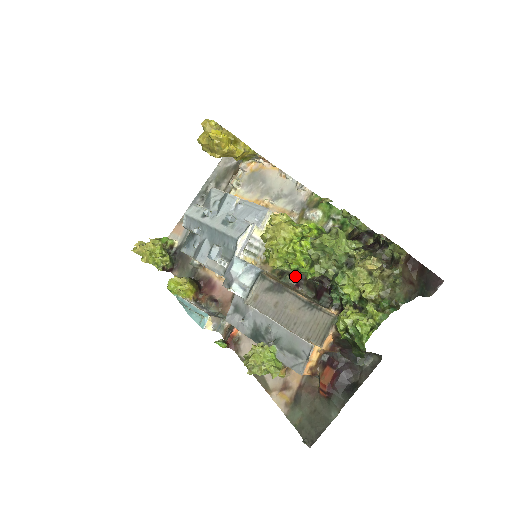
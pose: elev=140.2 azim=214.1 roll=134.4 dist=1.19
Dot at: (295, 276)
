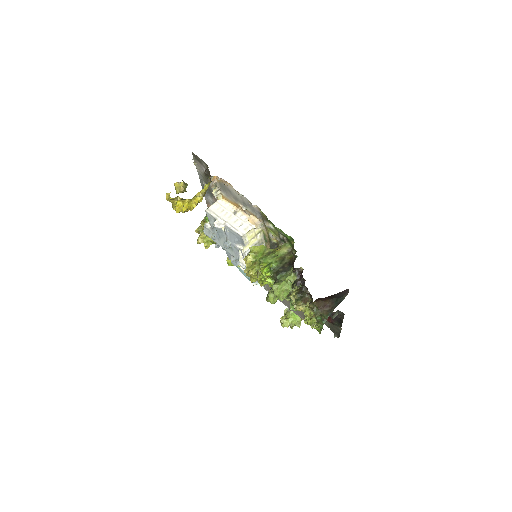
Dot at: occluded
